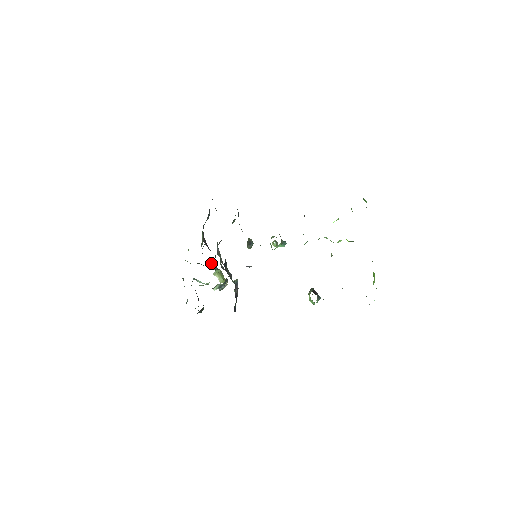
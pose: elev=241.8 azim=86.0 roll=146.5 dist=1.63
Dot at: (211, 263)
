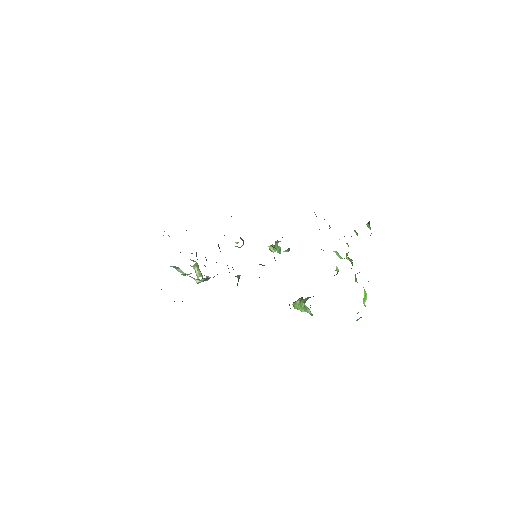
Dot at: (196, 254)
